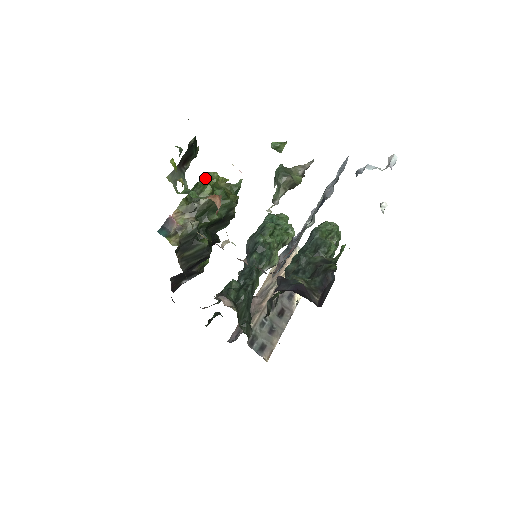
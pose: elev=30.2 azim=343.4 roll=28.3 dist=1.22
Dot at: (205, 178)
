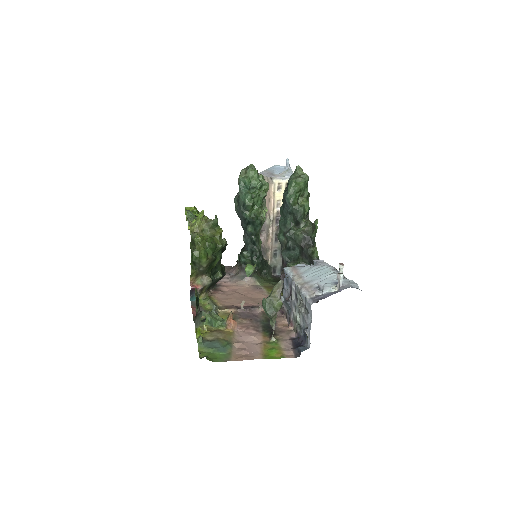
Dot at: (193, 243)
